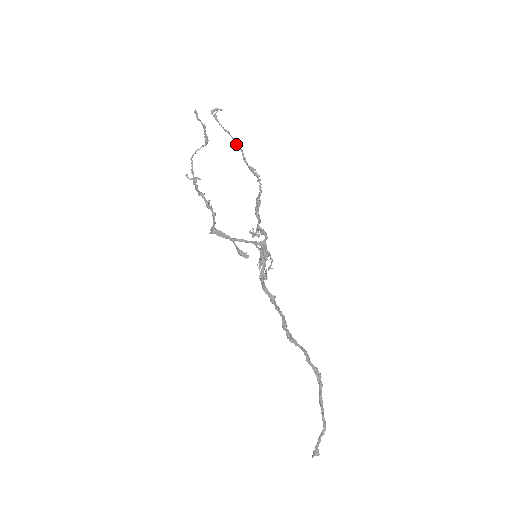
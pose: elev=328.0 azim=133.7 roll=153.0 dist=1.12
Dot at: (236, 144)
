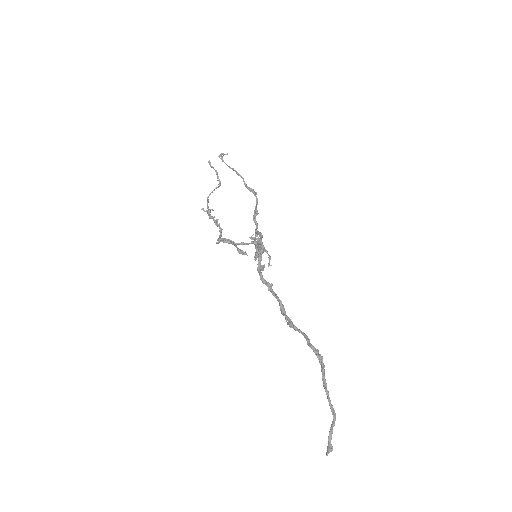
Dot at: (238, 175)
